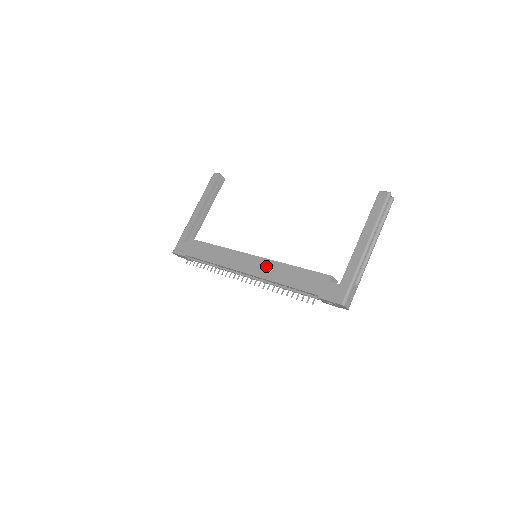
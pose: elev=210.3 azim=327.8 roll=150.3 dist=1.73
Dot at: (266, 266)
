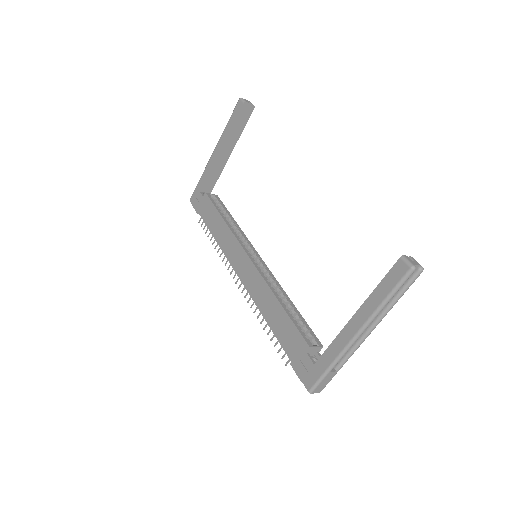
Dot at: (257, 283)
